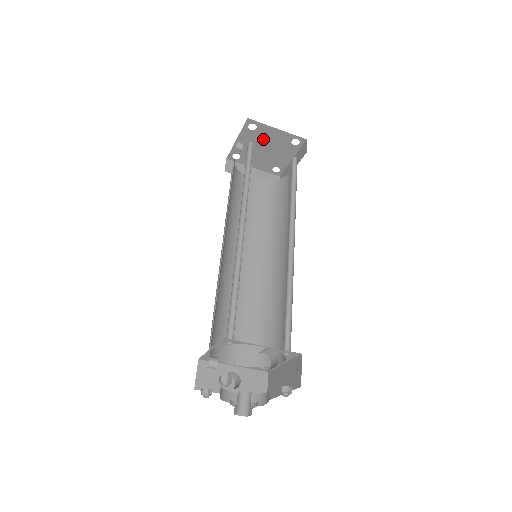
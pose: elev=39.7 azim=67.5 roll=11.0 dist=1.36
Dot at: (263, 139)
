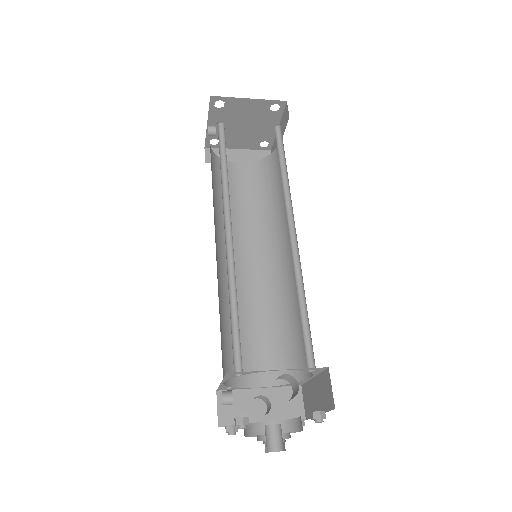
Dot at: (237, 115)
